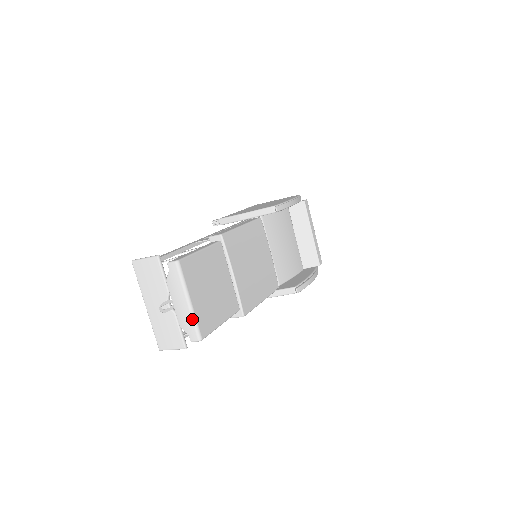
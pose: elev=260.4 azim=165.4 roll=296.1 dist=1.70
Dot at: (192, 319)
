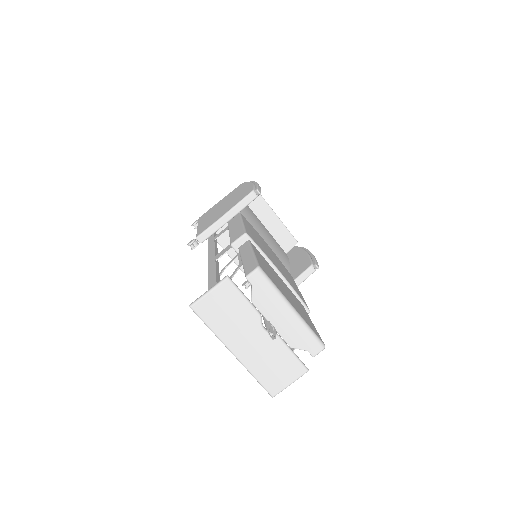
Dot at: (305, 328)
